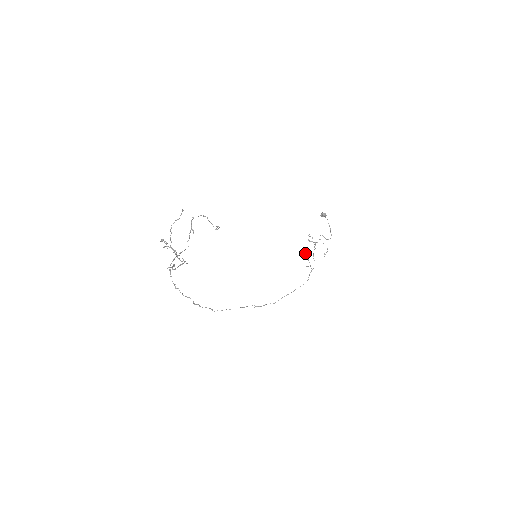
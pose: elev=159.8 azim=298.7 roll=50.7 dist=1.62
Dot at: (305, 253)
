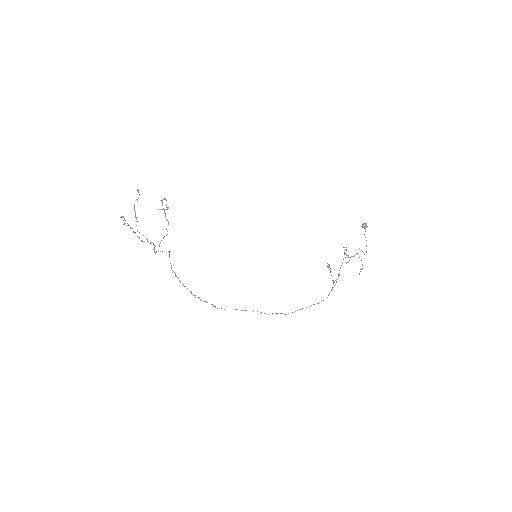
Dot at: (329, 265)
